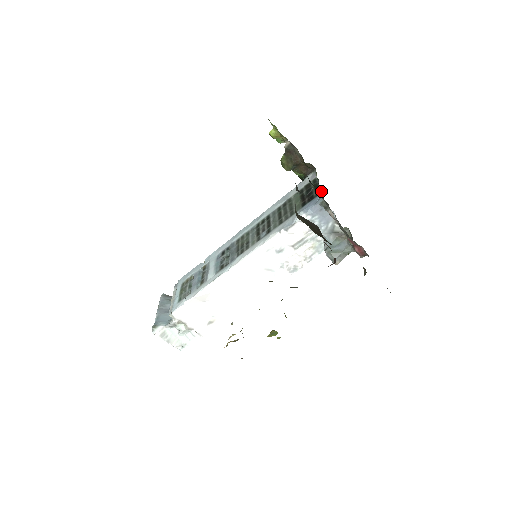
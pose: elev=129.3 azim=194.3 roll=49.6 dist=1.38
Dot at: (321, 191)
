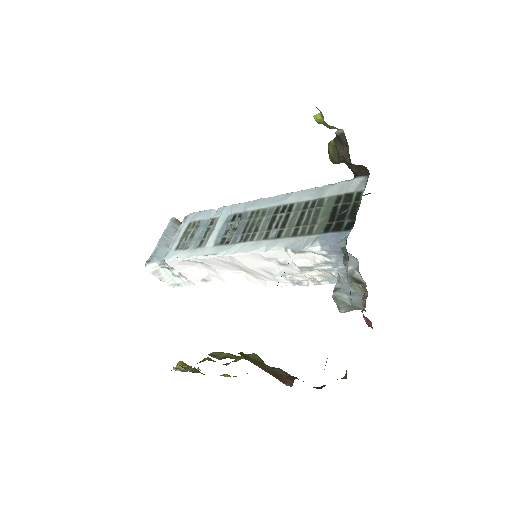
Dot at: (353, 225)
